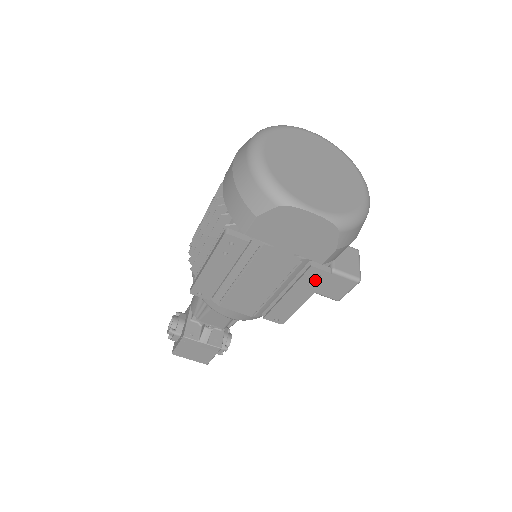
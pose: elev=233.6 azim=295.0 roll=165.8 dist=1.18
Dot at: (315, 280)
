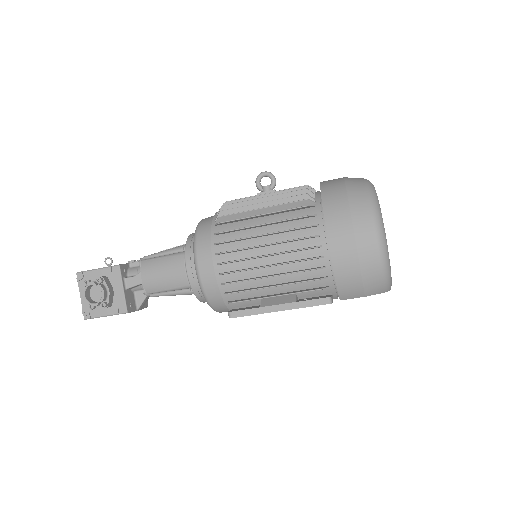
Dot at: occluded
